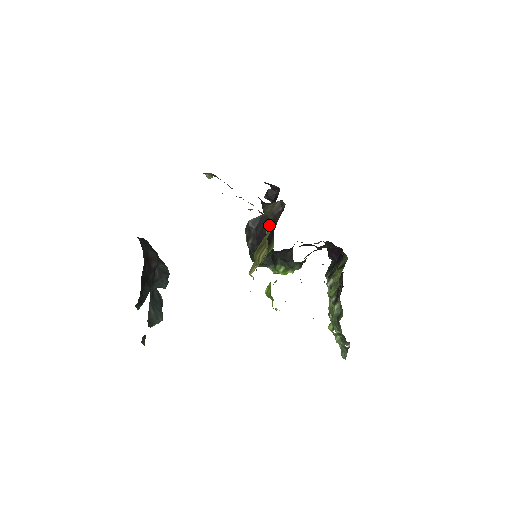
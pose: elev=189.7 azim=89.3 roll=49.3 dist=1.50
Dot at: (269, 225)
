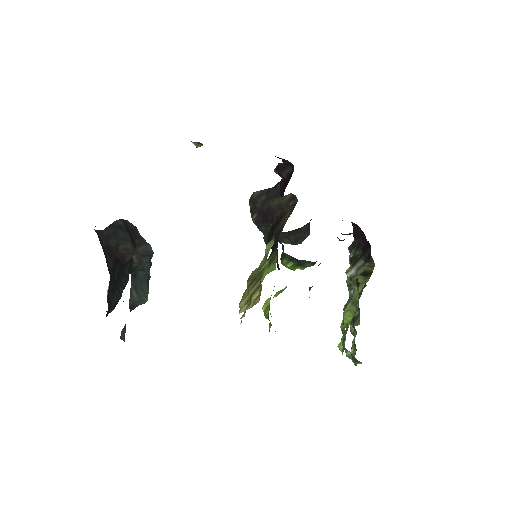
Dot at: (270, 244)
